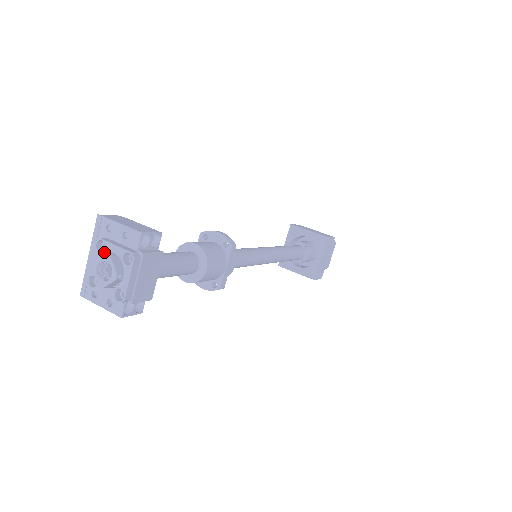
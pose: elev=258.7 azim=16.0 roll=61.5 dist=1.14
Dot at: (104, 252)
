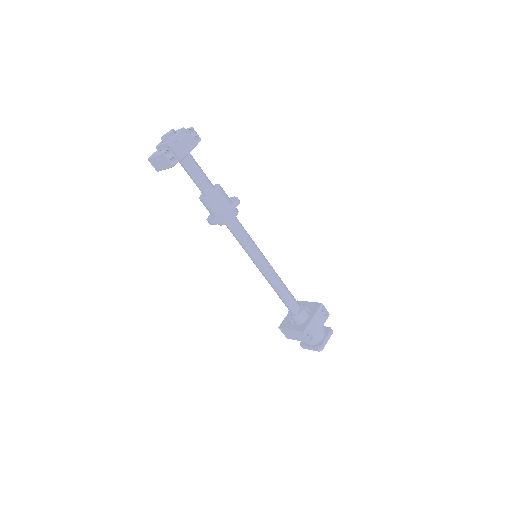
Dot at: occluded
